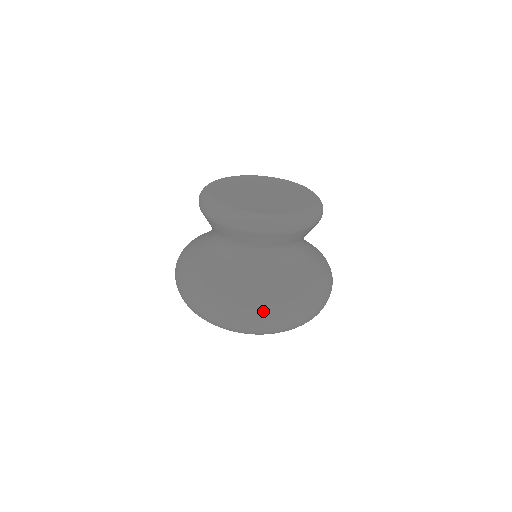
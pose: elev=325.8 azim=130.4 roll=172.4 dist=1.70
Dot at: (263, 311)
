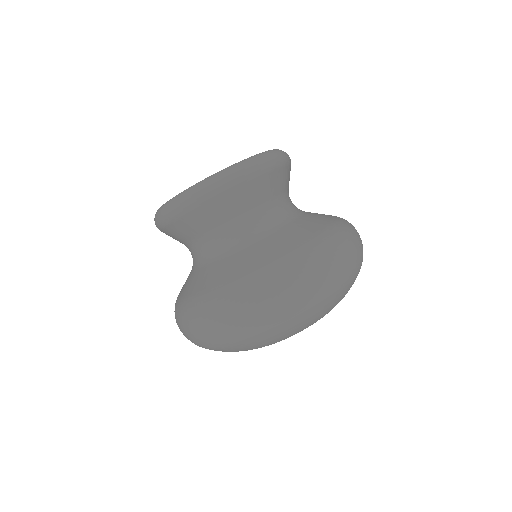
Dot at: (276, 278)
